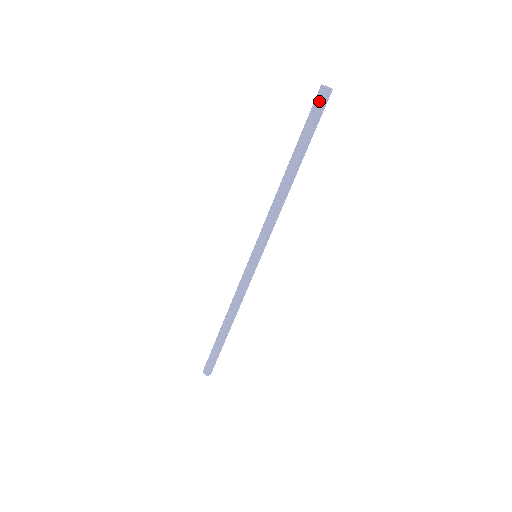
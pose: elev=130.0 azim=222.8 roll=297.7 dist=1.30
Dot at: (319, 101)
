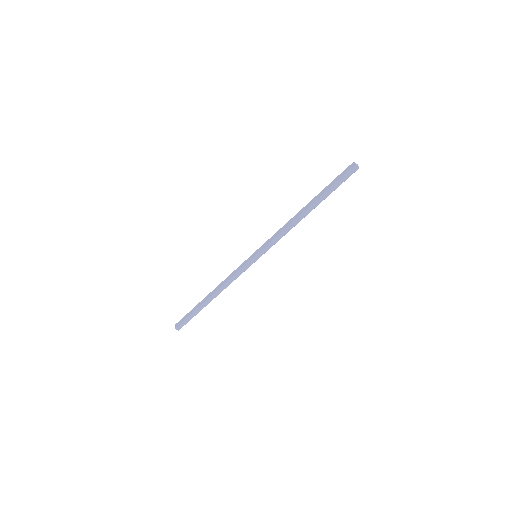
Dot at: (347, 170)
